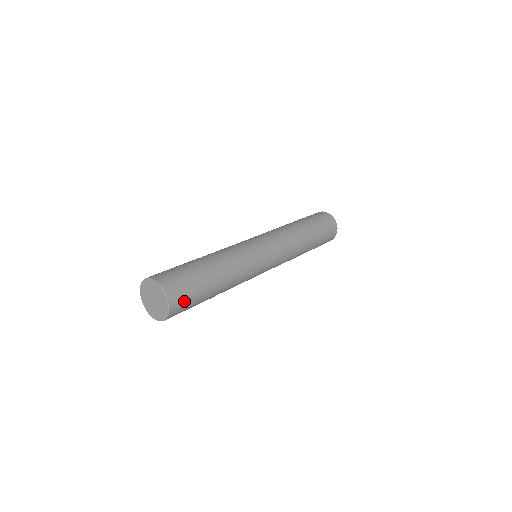
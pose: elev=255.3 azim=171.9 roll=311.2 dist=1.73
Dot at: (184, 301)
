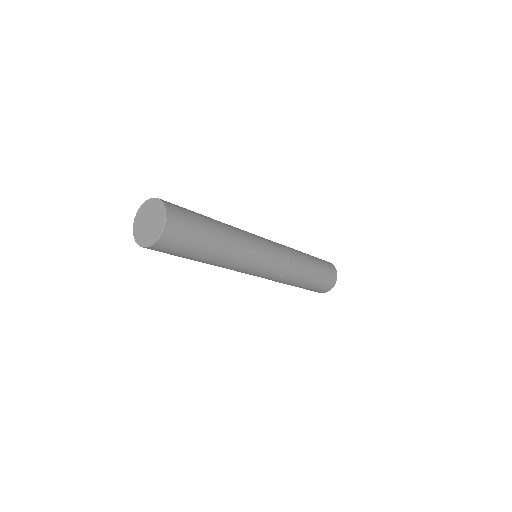
Dot at: (166, 251)
